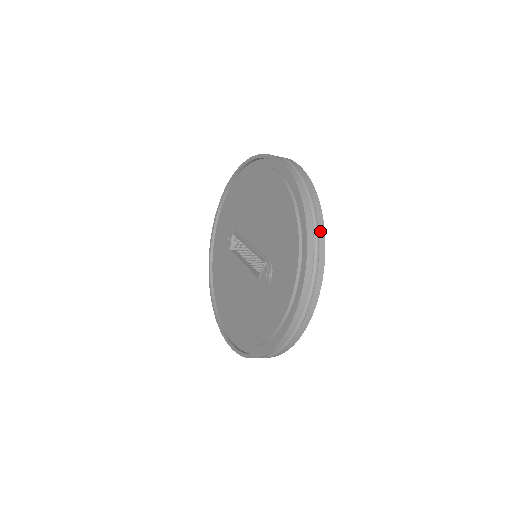
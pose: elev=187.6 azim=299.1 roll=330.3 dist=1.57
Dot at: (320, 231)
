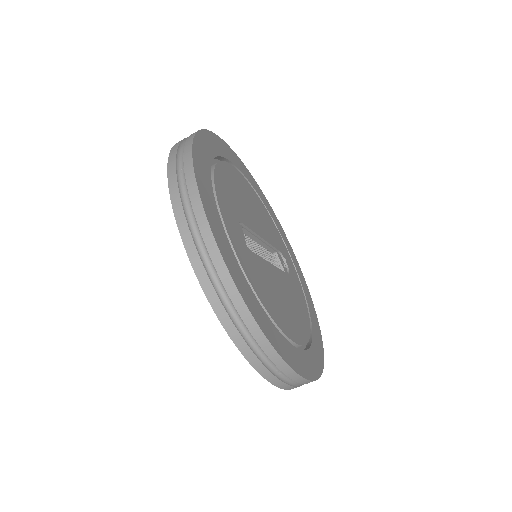
Dot at: (187, 144)
